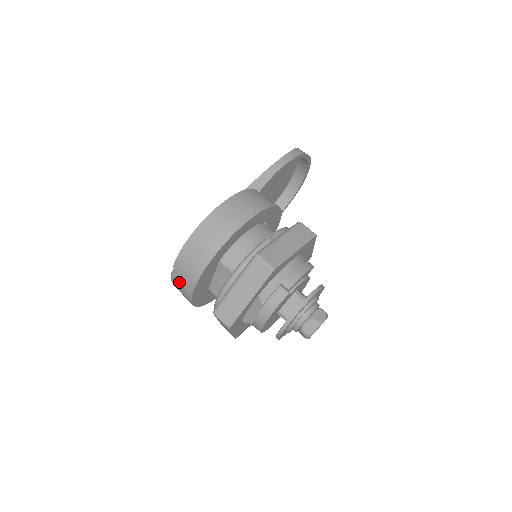
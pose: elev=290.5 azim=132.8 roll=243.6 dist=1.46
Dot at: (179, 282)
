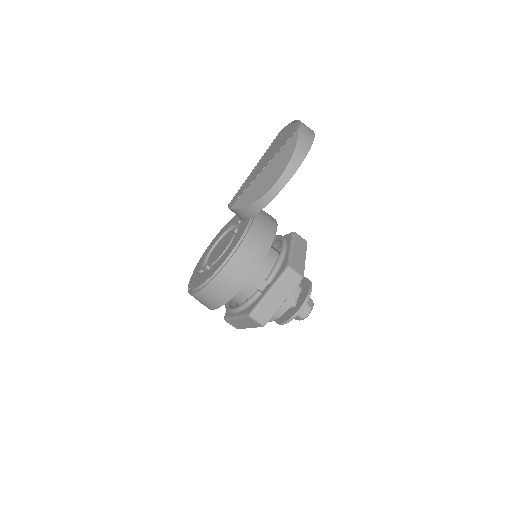
Dot at: occluded
